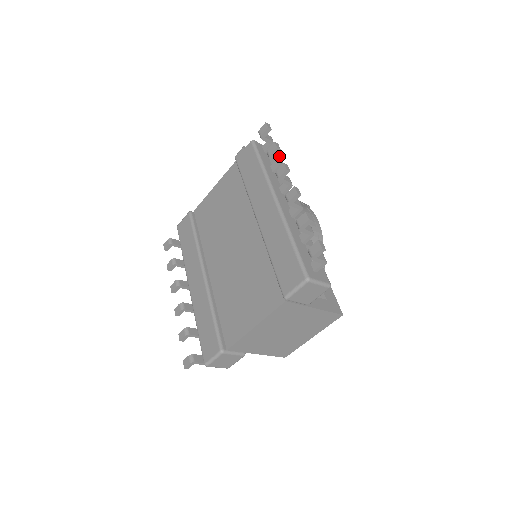
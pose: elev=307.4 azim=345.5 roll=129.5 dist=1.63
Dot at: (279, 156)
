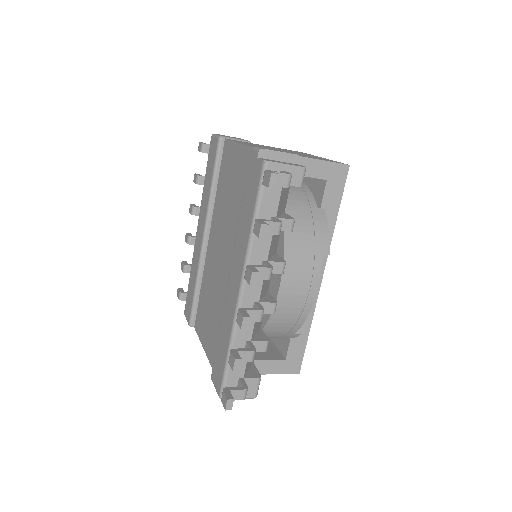
Dot at: (278, 223)
